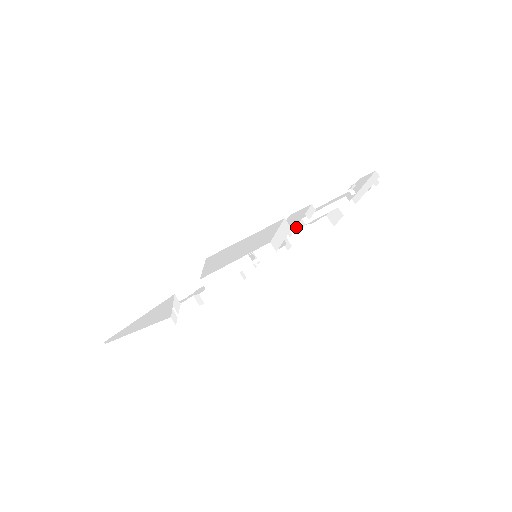
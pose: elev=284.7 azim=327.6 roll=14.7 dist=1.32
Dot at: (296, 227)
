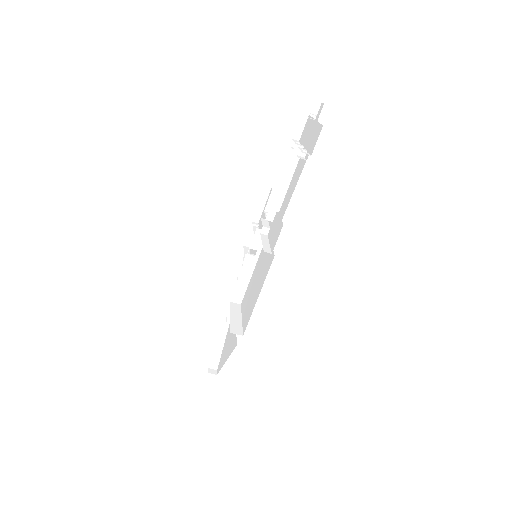
Dot at: (271, 212)
